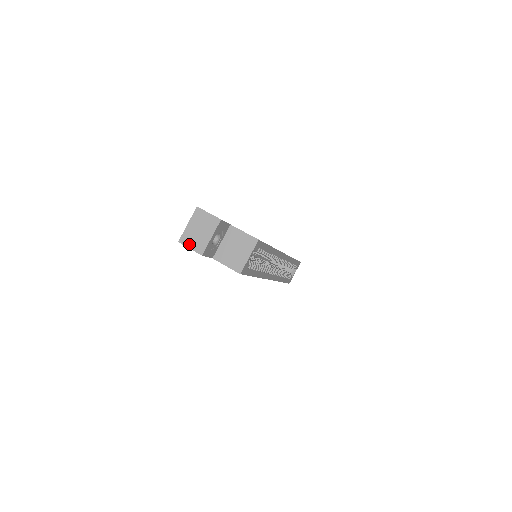
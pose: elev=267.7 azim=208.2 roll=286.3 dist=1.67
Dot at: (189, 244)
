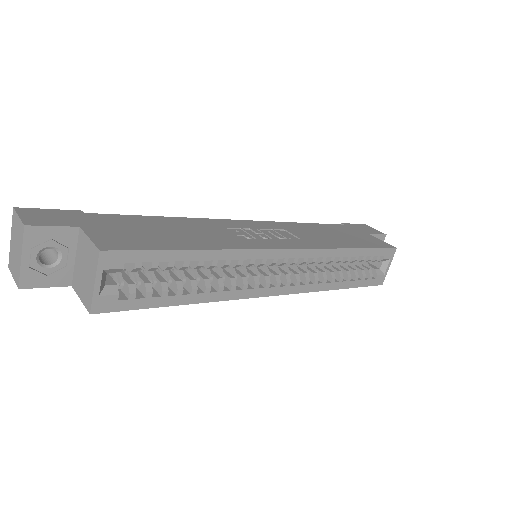
Dot at: (12, 270)
